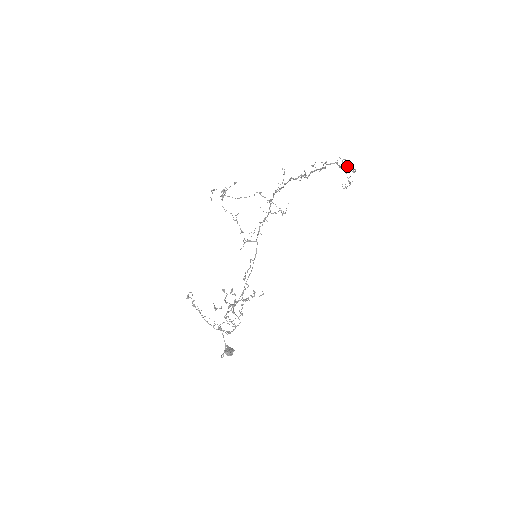
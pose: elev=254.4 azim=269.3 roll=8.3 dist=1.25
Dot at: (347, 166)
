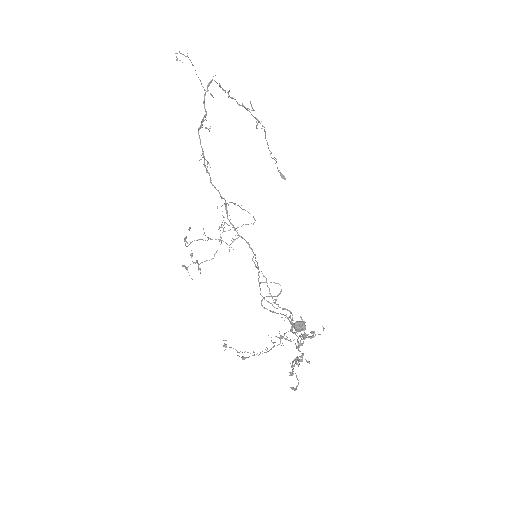
Dot at: occluded
